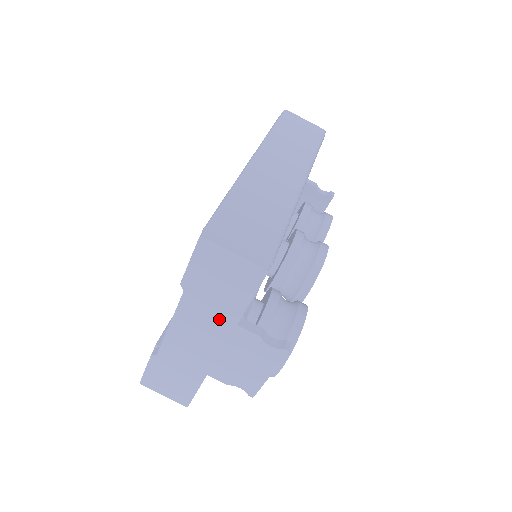
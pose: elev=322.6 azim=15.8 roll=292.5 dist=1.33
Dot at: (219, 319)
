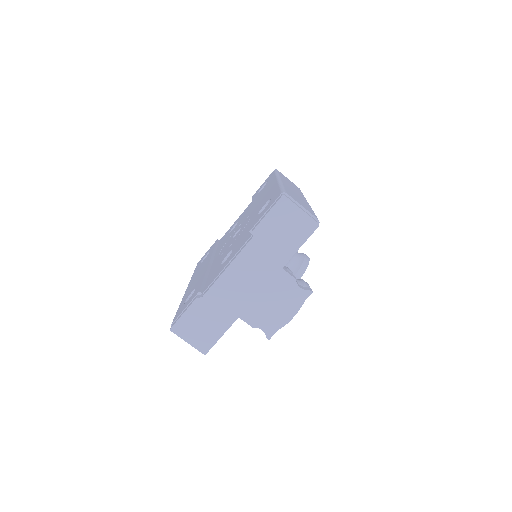
Dot at: (270, 263)
